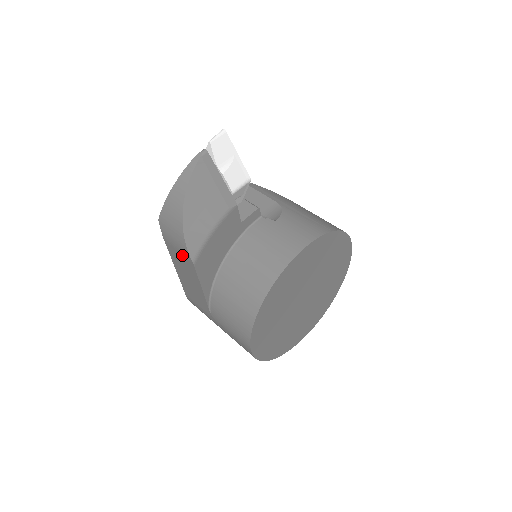
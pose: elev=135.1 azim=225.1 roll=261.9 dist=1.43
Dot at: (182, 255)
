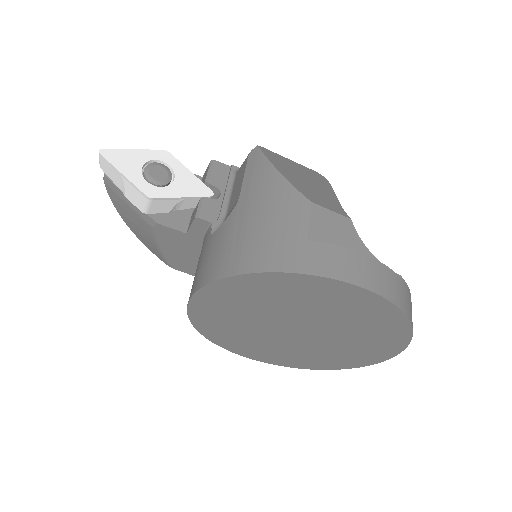
Dot at: occluded
